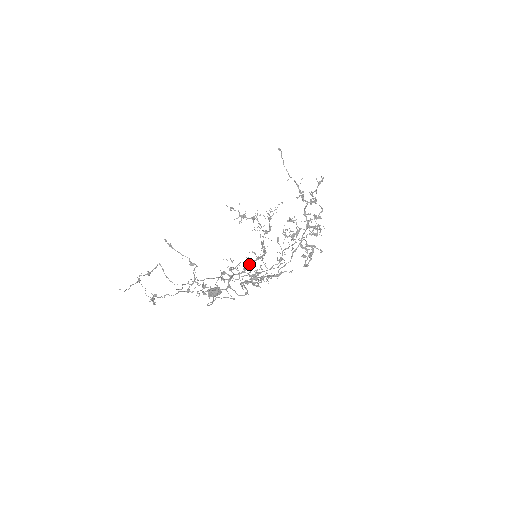
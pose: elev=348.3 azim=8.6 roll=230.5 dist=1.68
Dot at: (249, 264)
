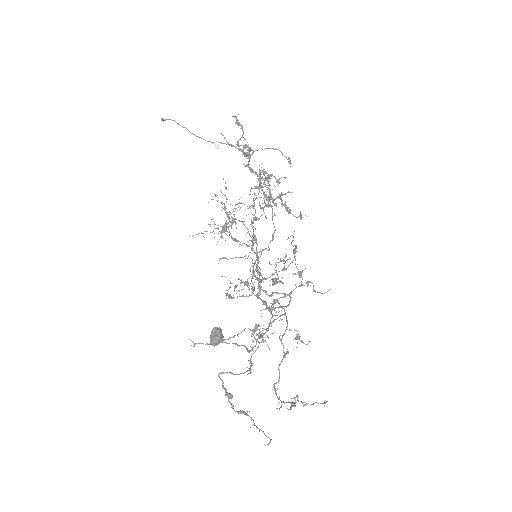
Dot at: (258, 270)
